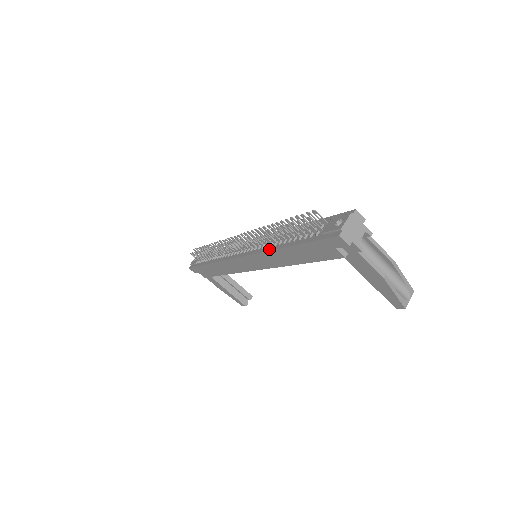
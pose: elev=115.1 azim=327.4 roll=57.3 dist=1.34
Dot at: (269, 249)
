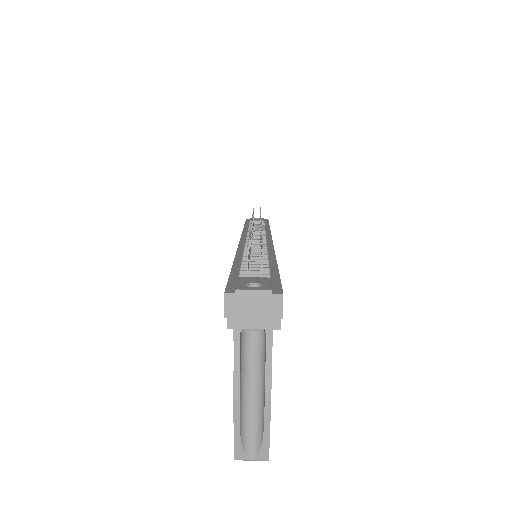
Dot at: (239, 251)
